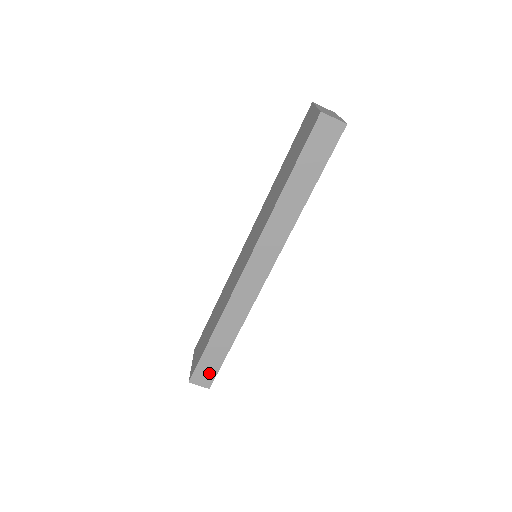
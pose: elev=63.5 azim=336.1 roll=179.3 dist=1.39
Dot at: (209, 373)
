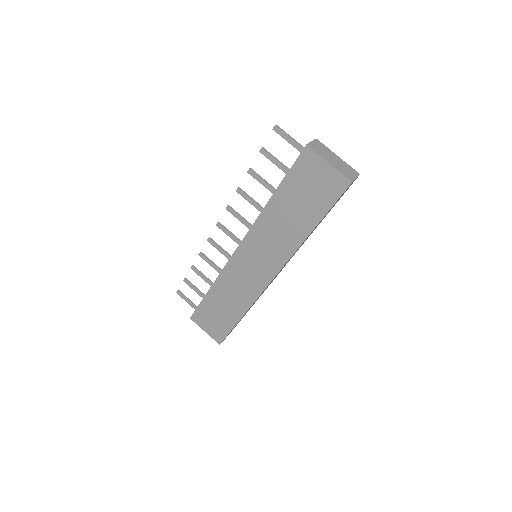
Dot at: occluded
